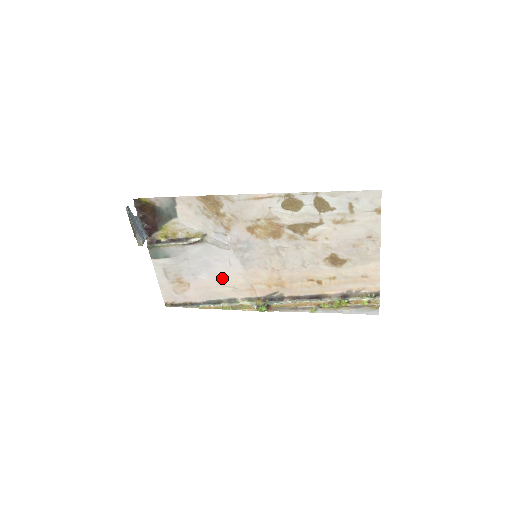
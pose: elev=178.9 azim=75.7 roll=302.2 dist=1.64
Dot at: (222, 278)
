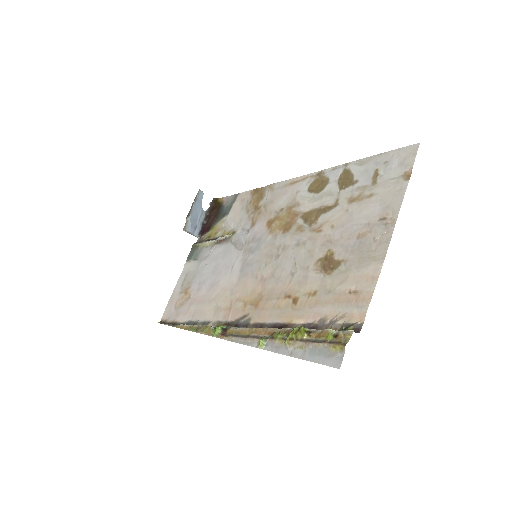
Dot at: (216, 289)
